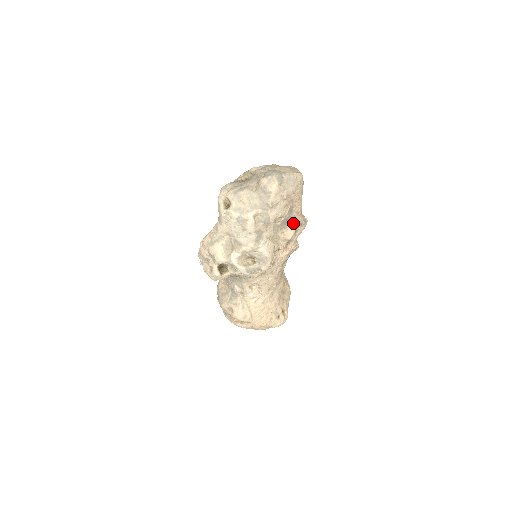
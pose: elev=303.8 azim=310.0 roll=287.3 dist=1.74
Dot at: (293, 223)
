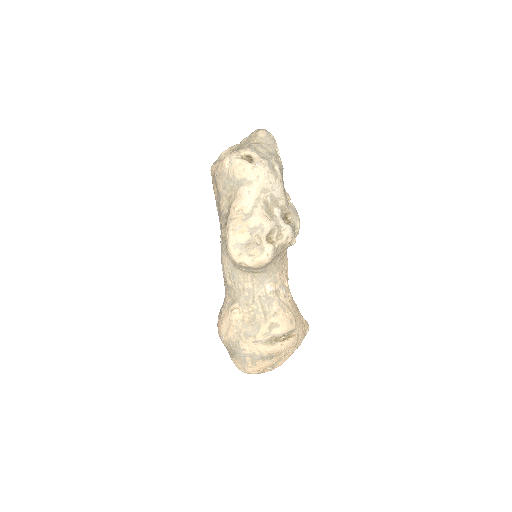
Dot at: occluded
